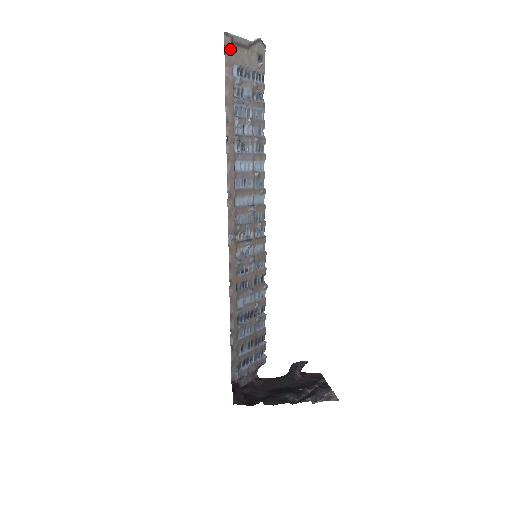
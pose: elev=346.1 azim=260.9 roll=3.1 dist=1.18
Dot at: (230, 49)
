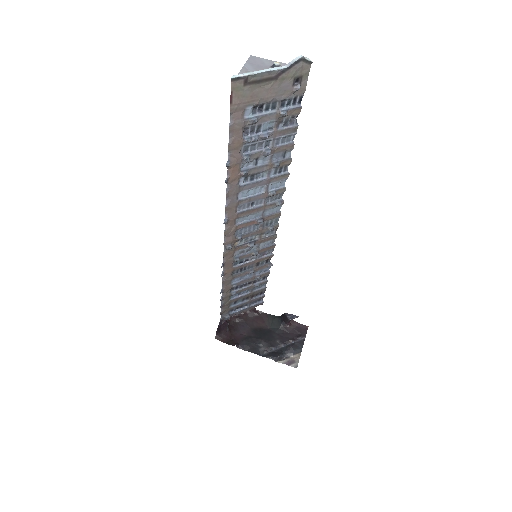
Dot at: (241, 92)
